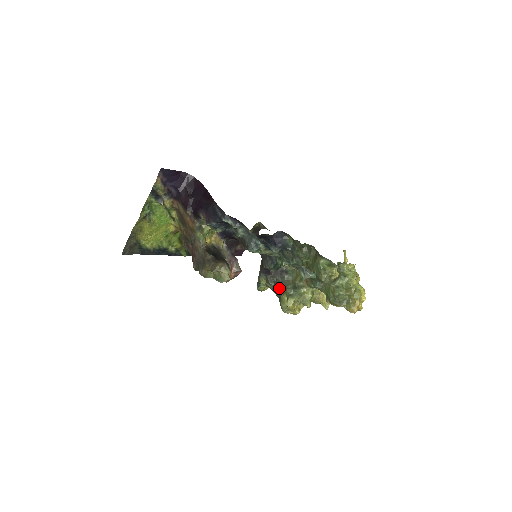
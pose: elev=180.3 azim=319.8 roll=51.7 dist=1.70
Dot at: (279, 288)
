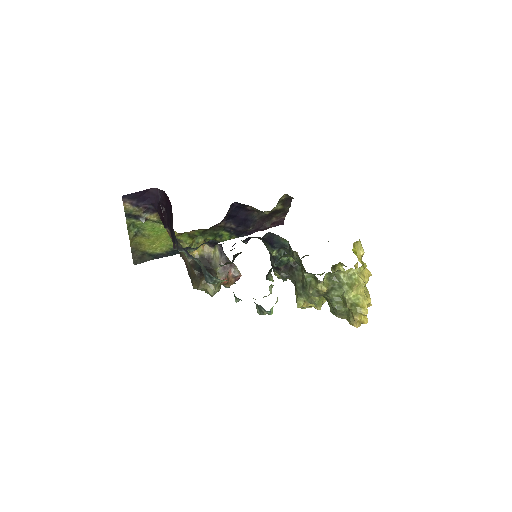
Dot at: (294, 282)
